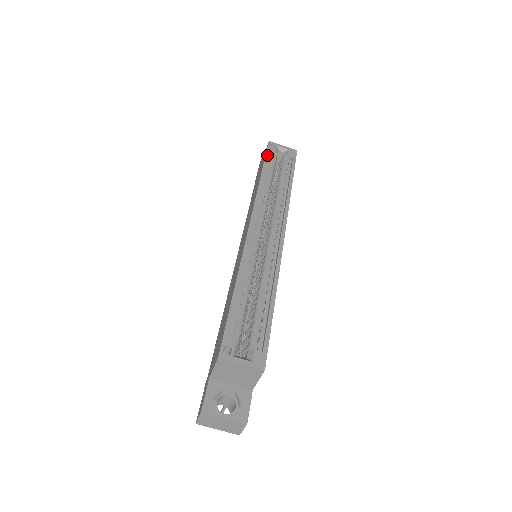
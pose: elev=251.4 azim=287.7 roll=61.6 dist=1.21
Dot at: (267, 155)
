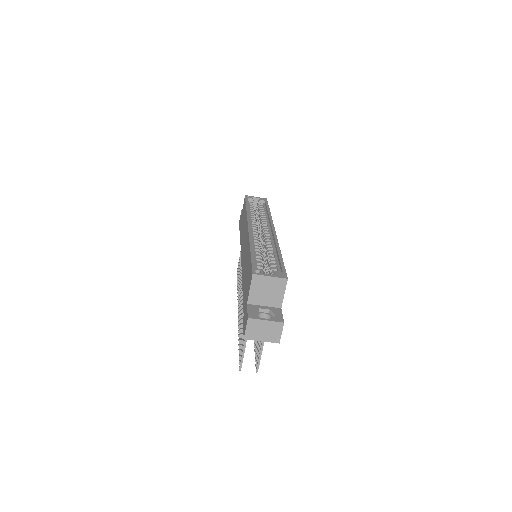
Dot at: (246, 200)
